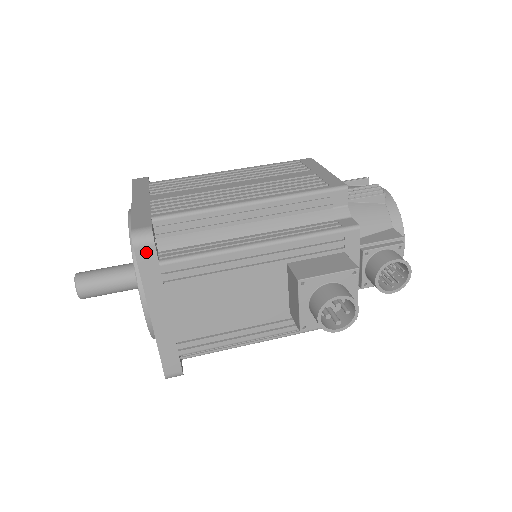
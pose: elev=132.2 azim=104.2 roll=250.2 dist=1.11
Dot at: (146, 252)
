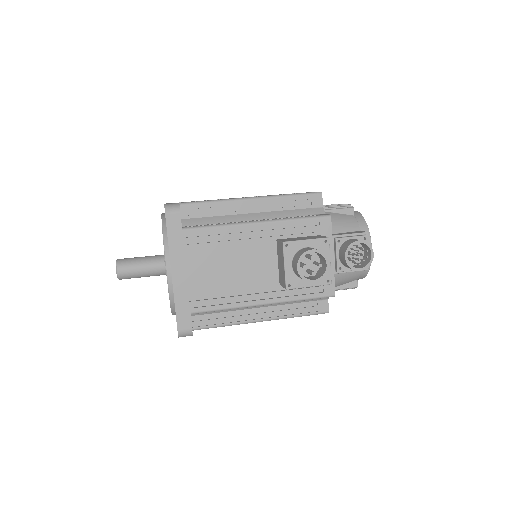
Dot at: (174, 218)
